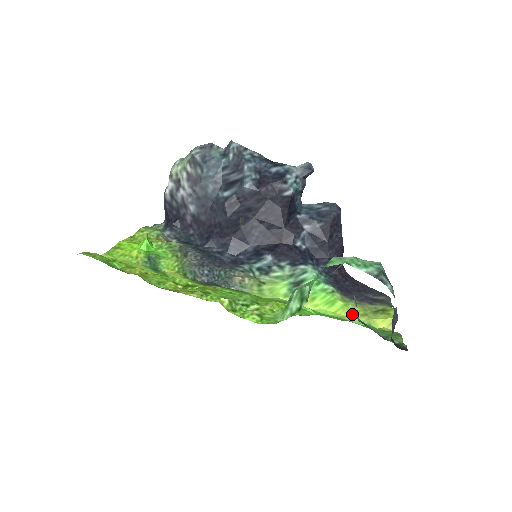
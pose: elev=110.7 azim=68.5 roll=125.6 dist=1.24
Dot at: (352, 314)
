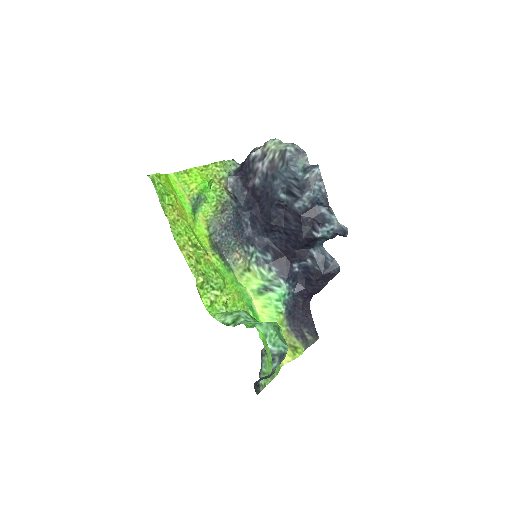
Dot at: occluded
